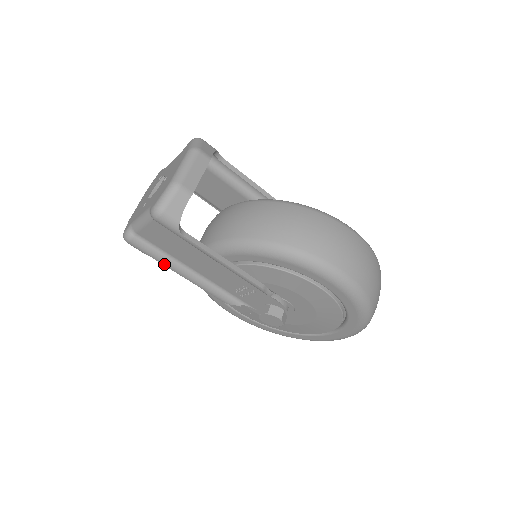
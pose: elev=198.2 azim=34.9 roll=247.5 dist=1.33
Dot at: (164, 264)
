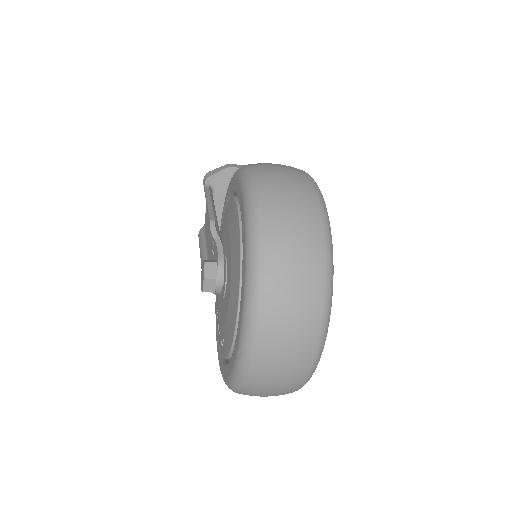
Dot at: (200, 249)
